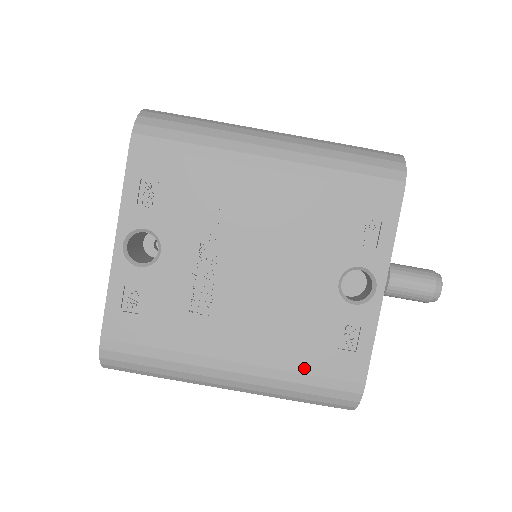
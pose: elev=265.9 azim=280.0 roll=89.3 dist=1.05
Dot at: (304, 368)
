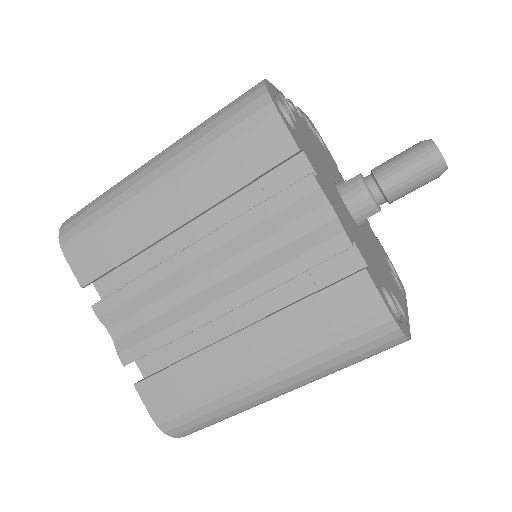
Dot at: occluded
